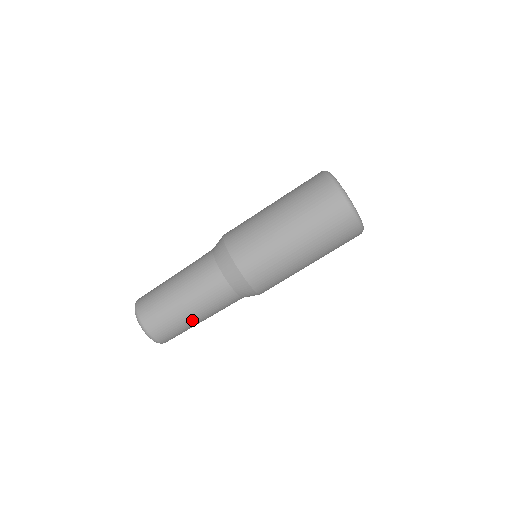
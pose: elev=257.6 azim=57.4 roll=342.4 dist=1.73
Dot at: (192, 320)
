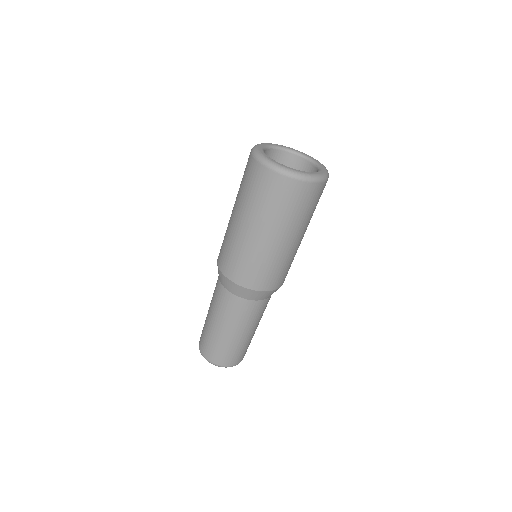
Dot at: (225, 336)
